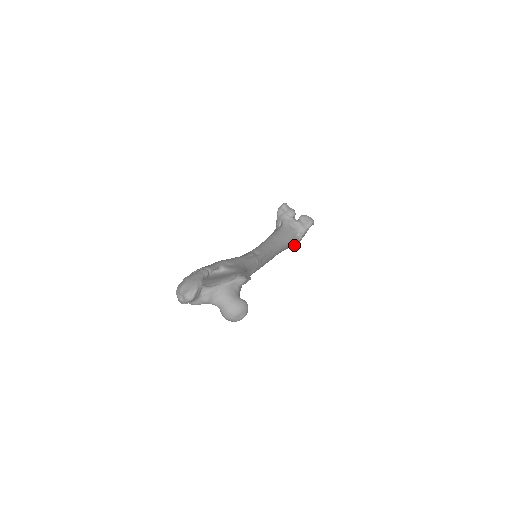
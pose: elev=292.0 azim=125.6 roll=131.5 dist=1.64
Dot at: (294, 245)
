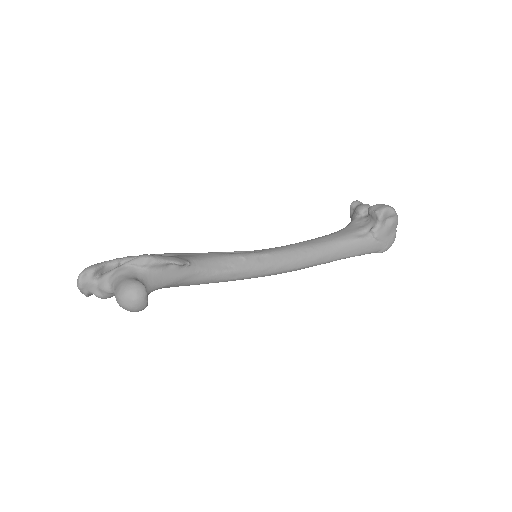
Dot at: (379, 251)
